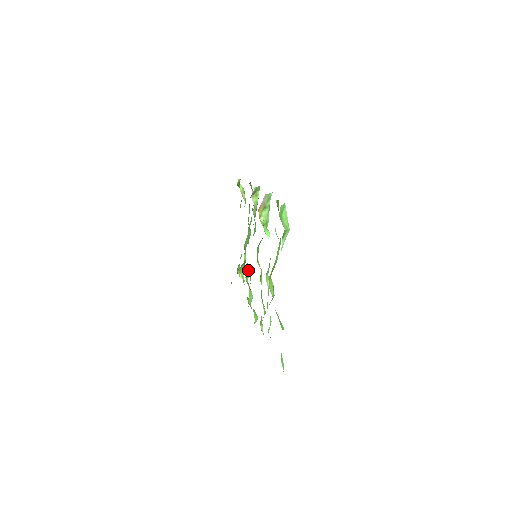
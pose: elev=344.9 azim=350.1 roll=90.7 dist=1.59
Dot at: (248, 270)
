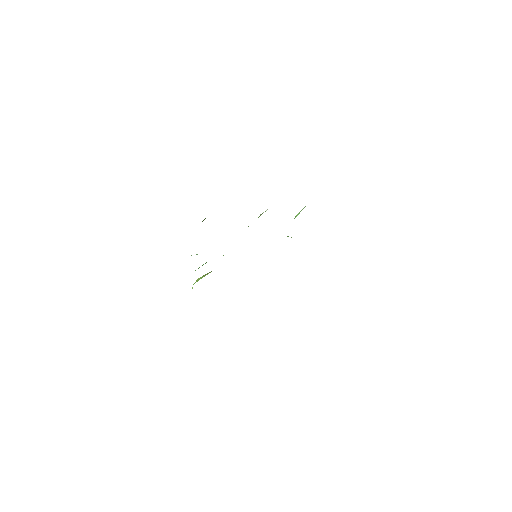
Dot at: occluded
